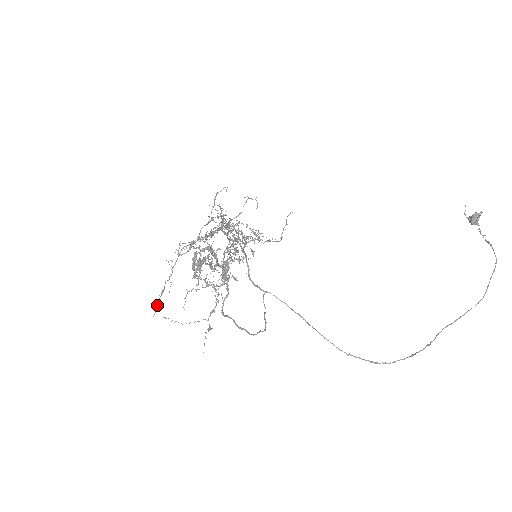
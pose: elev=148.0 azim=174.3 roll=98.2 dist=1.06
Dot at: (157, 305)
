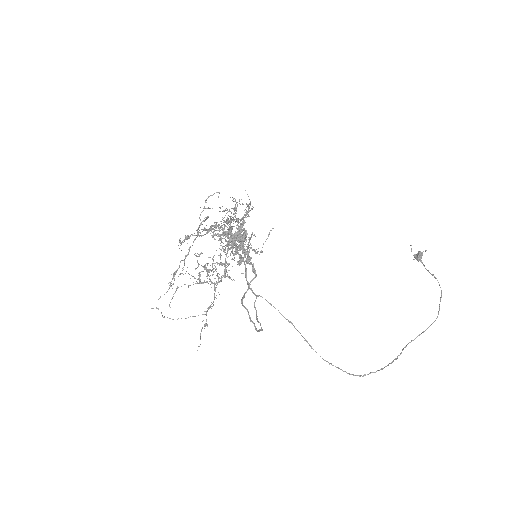
Dot at: occluded
